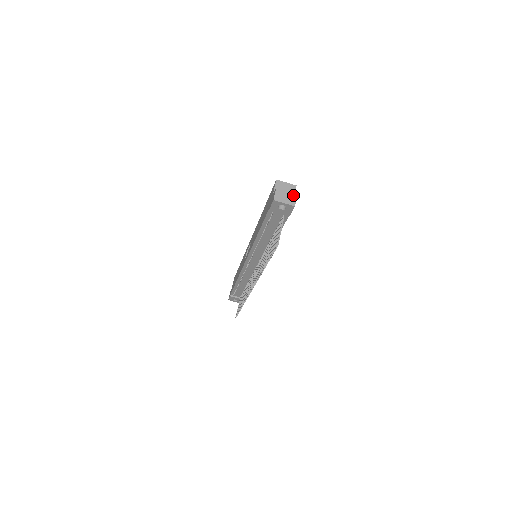
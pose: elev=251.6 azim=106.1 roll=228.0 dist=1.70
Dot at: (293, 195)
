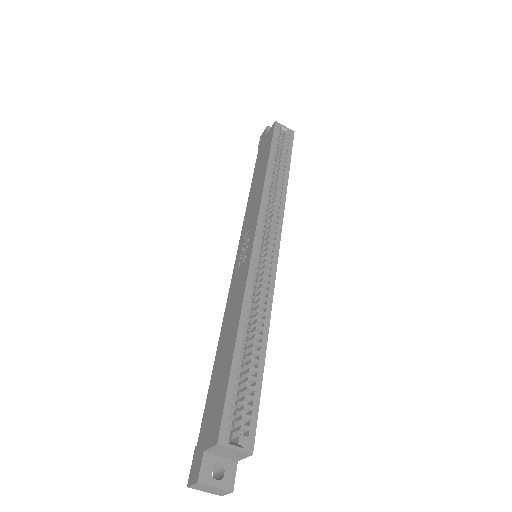
Dot at: (223, 492)
